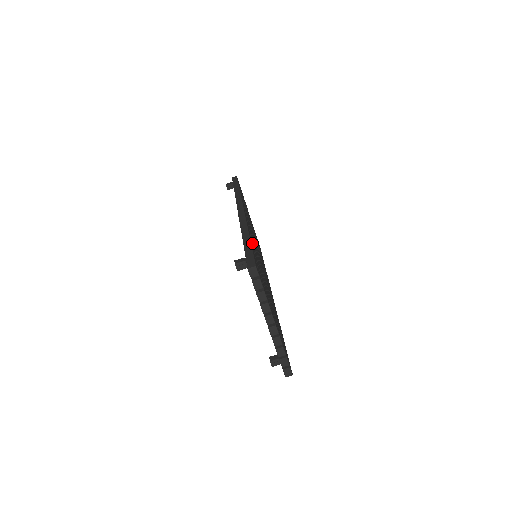
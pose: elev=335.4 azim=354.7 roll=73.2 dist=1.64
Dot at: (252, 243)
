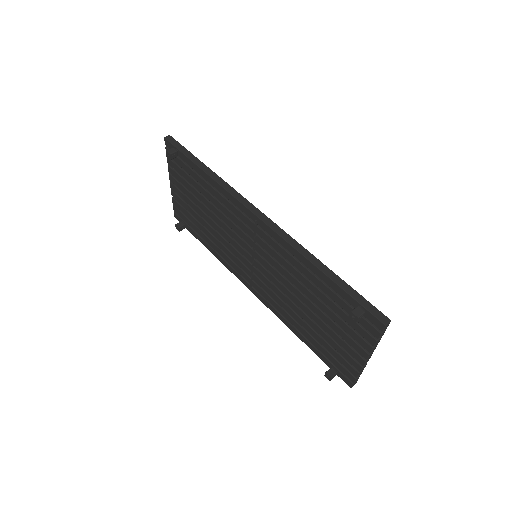
Dot at: occluded
